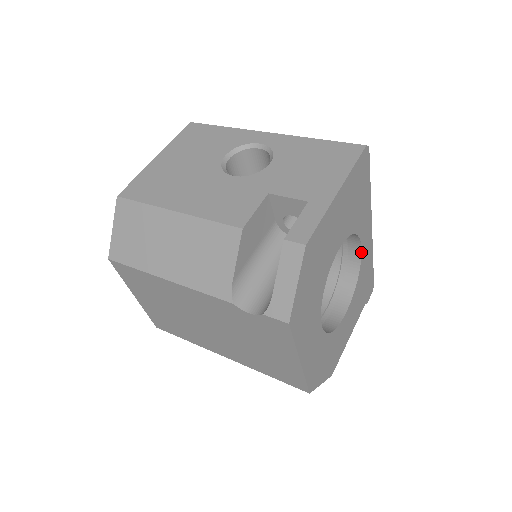
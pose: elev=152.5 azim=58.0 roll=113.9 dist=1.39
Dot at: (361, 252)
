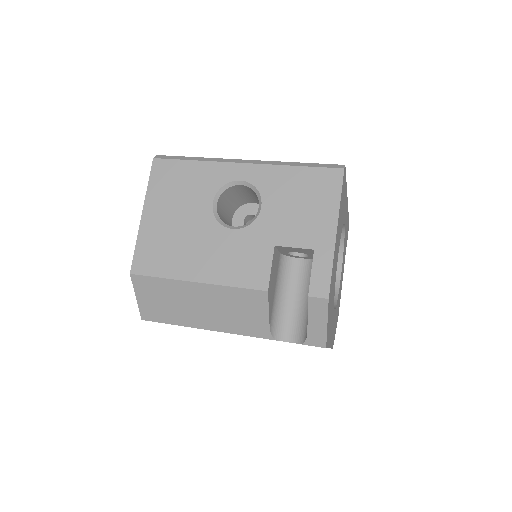
Dot at: (344, 227)
